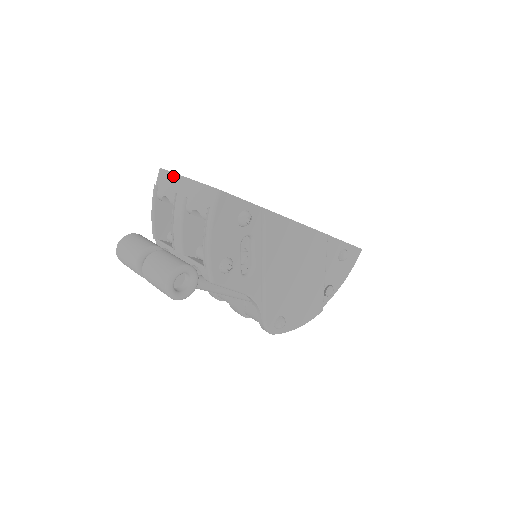
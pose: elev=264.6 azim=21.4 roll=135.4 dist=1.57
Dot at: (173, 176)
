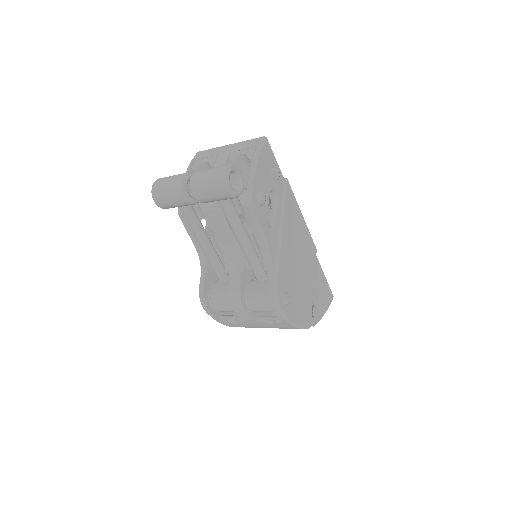
Dot at: (214, 149)
